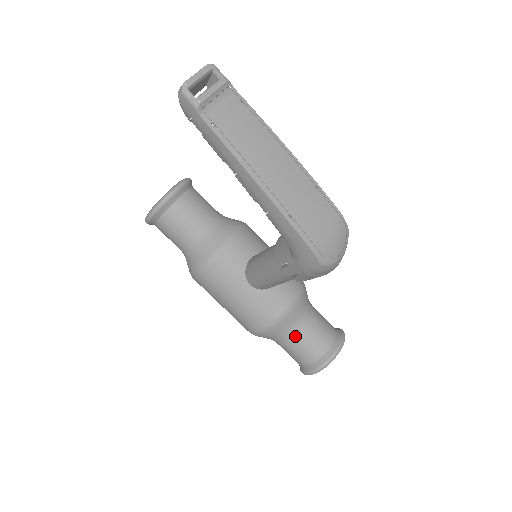
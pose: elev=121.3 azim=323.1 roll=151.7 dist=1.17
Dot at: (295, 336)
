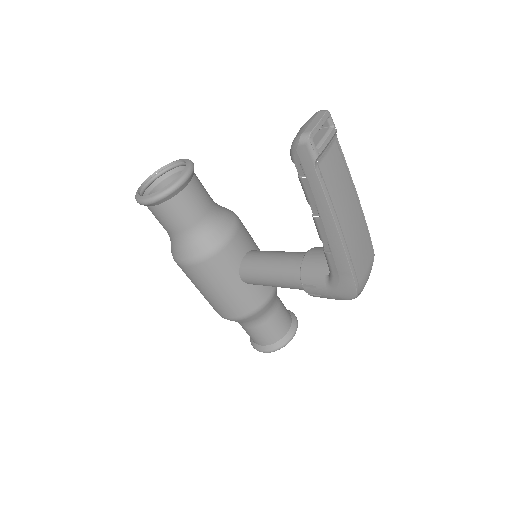
Dot at: (264, 322)
